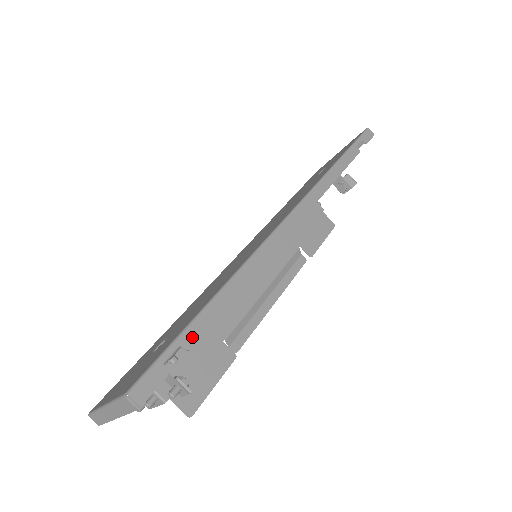
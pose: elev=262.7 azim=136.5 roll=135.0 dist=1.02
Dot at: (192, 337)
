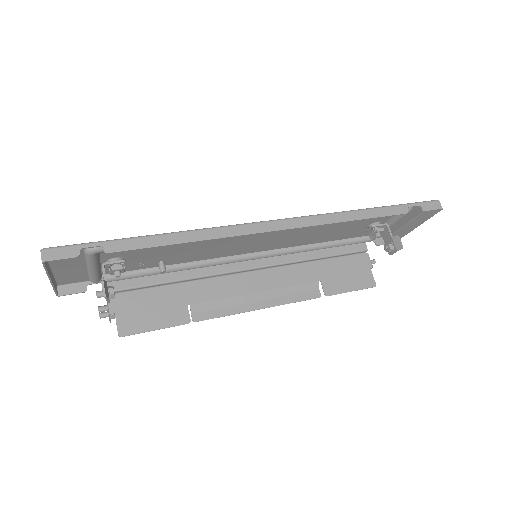
Dot at: (115, 247)
